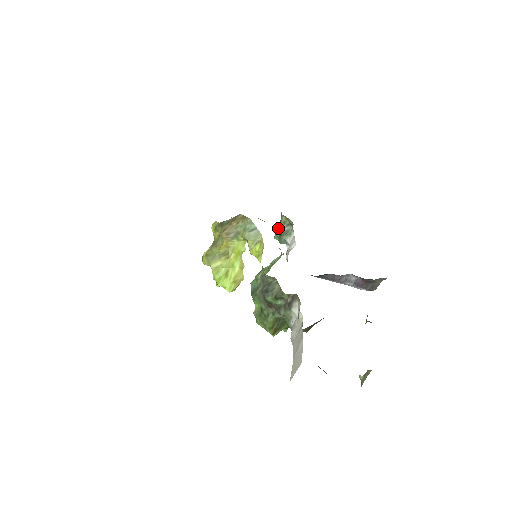
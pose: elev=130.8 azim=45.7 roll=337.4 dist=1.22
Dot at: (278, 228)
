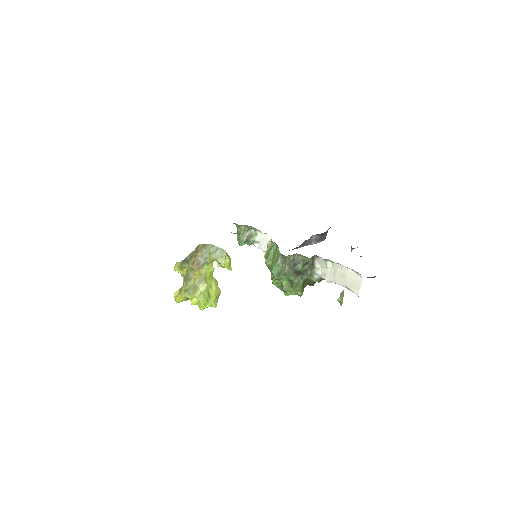
Dot at: (241, 237)
